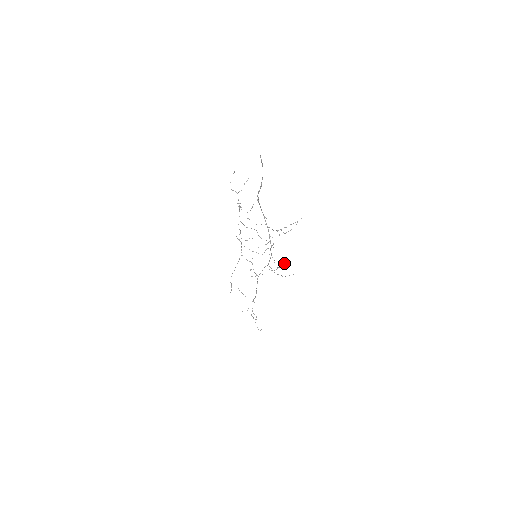
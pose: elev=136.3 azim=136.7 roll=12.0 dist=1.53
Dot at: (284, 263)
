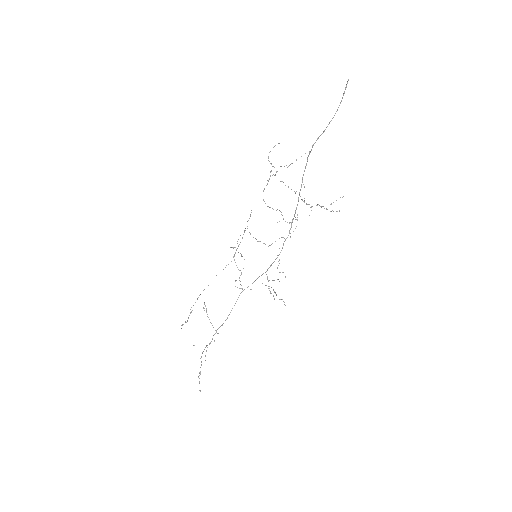
Dot at: (276, 294)
